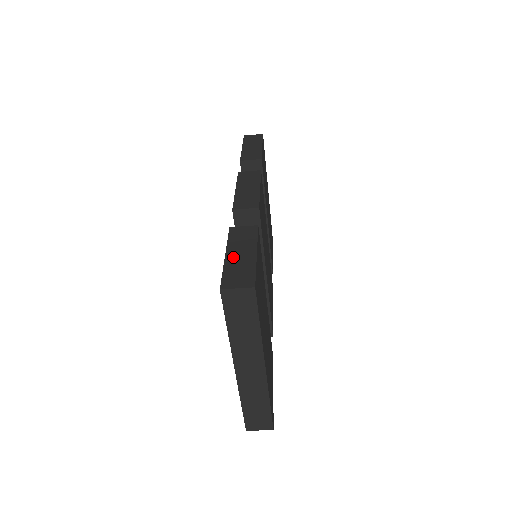
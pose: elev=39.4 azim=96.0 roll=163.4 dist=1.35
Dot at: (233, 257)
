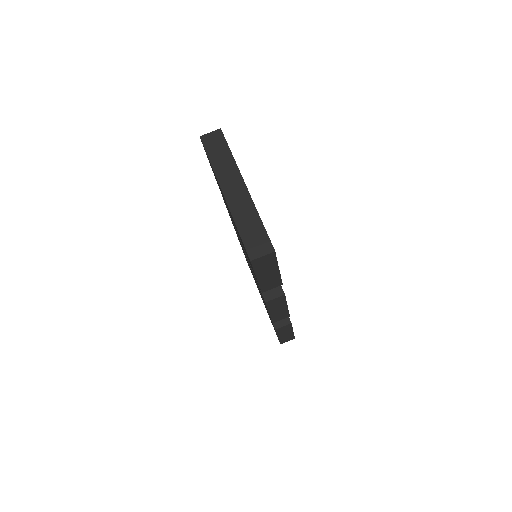
Dot at: occluded
